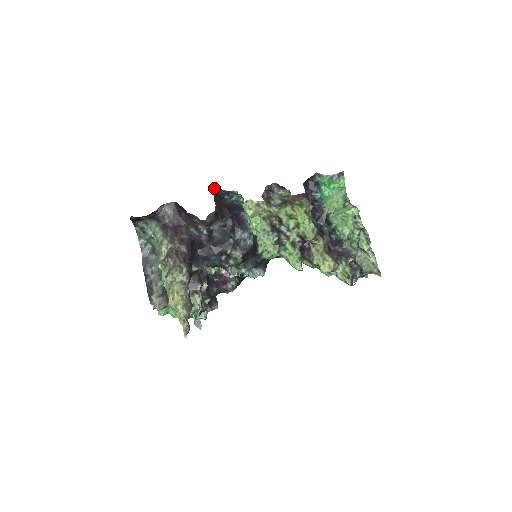
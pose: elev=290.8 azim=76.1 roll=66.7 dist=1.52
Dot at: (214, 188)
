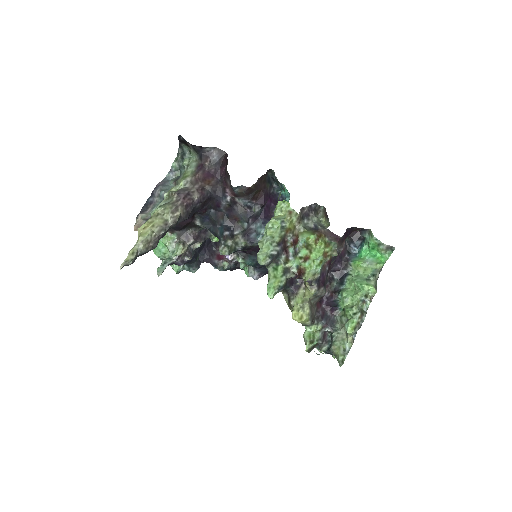
Dot at: (270, 169)
